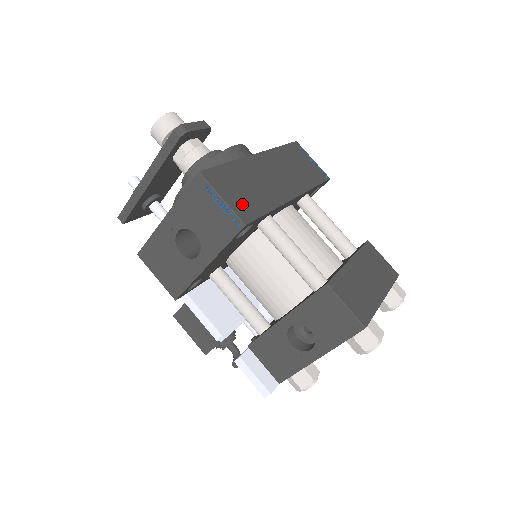
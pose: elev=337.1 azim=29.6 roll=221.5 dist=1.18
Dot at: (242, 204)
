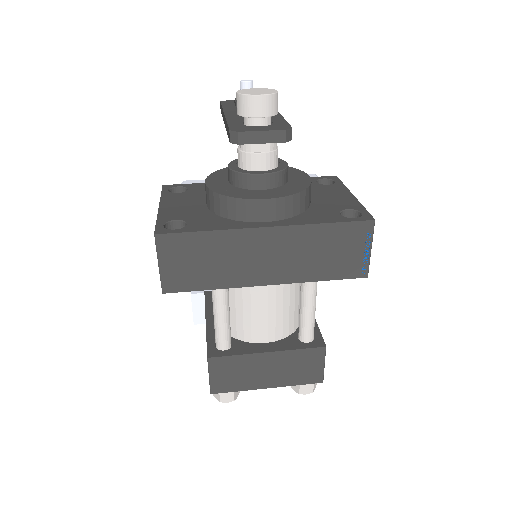
Dot at: (179, 275)
